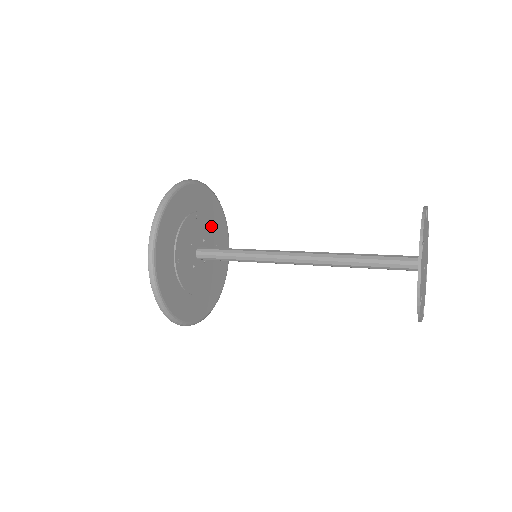
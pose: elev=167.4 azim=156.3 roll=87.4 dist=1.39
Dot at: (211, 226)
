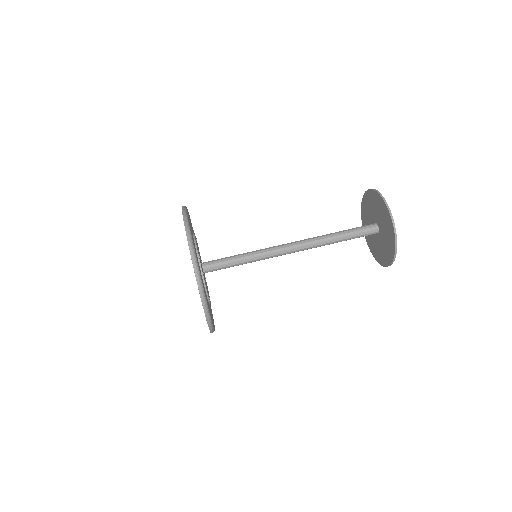
Dot at: (195, 238)
